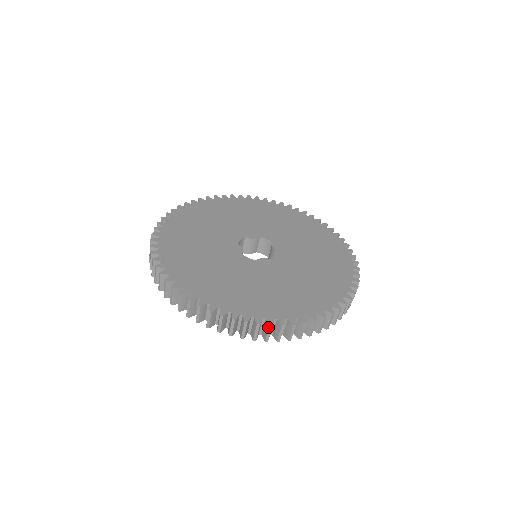
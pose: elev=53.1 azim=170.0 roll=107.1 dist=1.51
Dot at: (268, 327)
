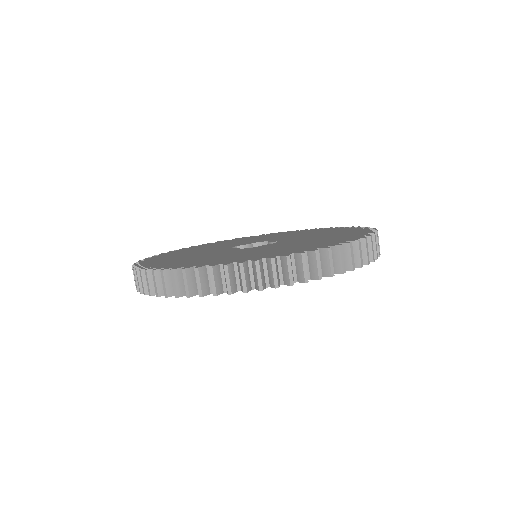
Dot at: (300, 258)
